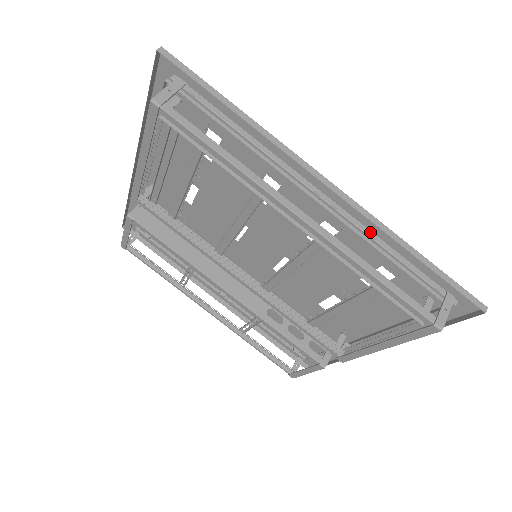
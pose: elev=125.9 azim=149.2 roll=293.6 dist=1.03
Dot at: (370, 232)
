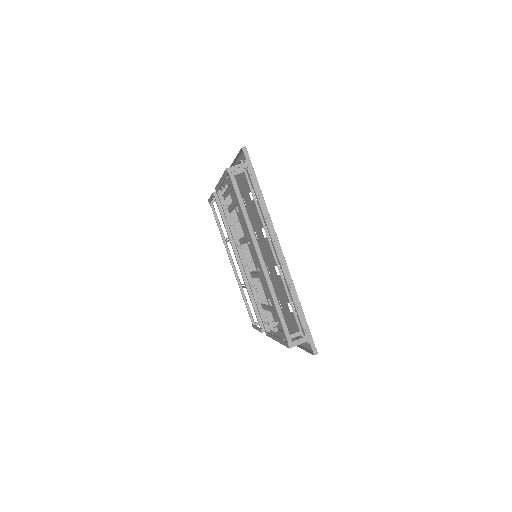
Dot at: occluded
